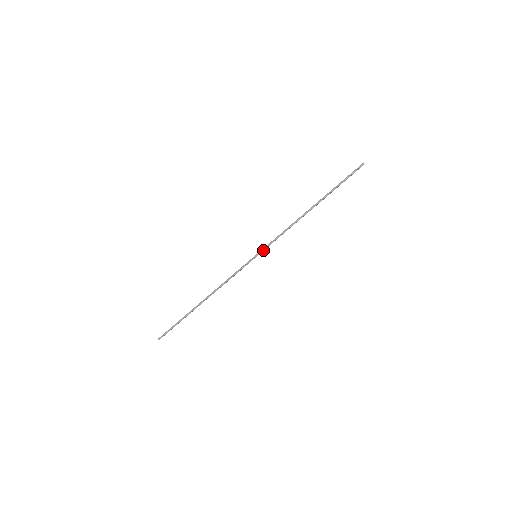
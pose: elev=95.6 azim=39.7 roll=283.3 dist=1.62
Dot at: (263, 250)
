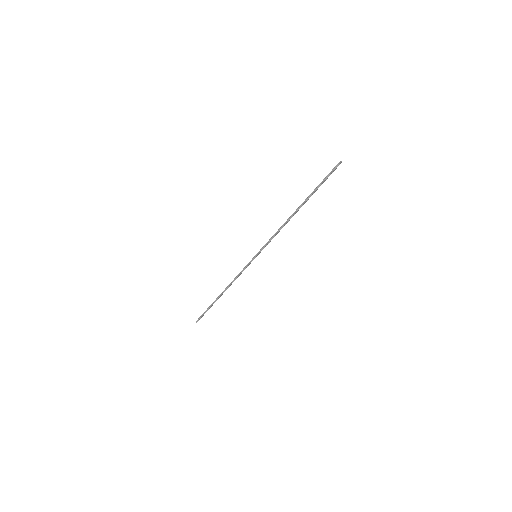
Dot at: (260, 251)
